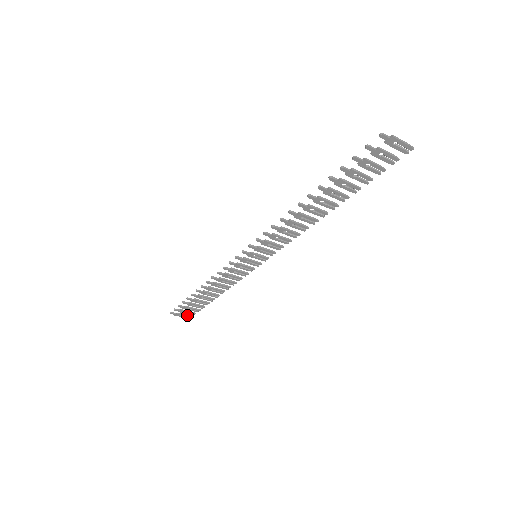
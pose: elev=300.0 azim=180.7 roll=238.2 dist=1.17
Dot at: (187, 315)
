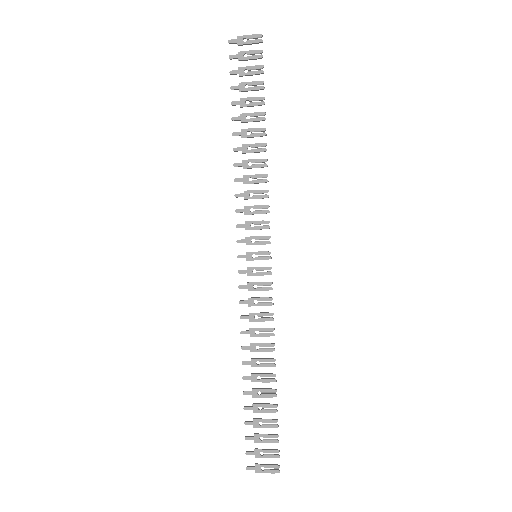
Dot at: (272, 464)
